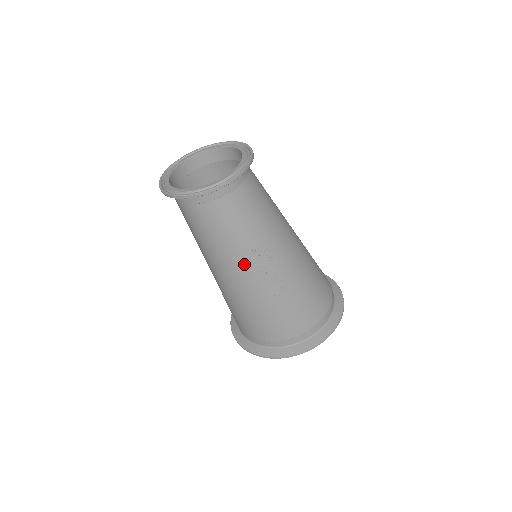
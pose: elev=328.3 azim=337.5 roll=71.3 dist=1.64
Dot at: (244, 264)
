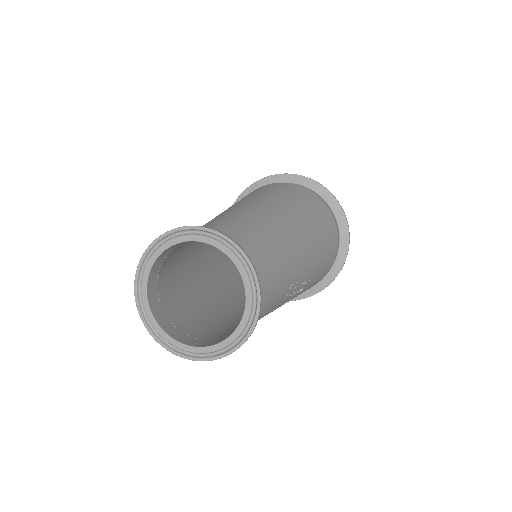
Dot at: occluded
